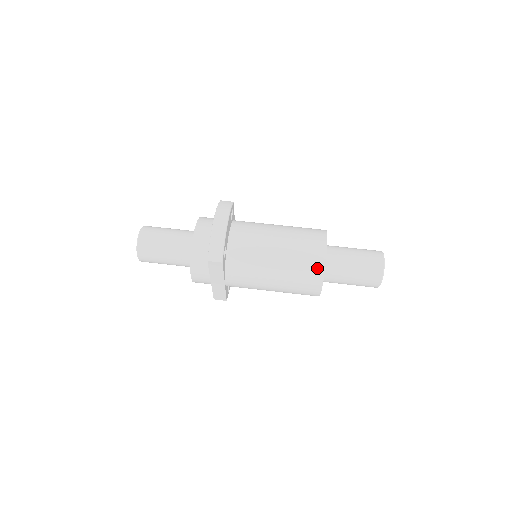
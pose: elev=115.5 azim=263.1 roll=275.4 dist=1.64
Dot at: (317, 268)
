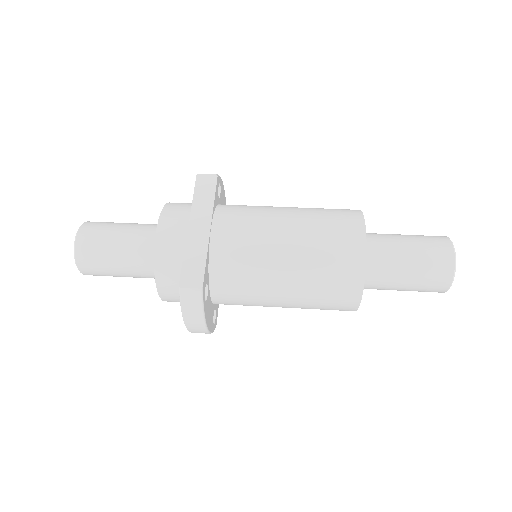
Dot at: (349, 210)
